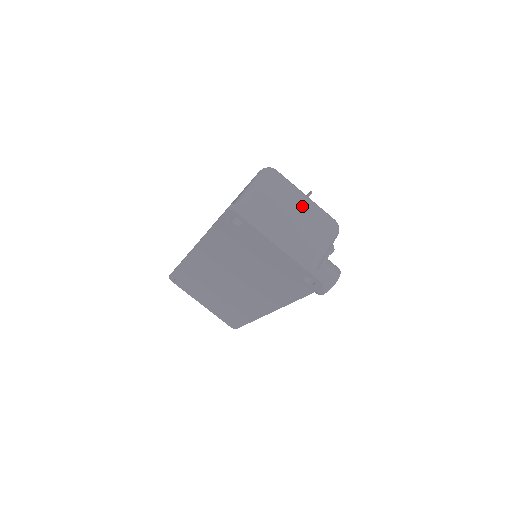
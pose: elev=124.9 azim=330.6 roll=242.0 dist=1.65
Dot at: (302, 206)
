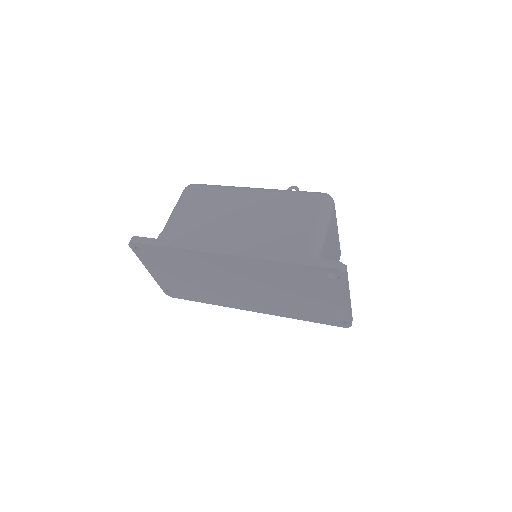
Dot at: (336, 239)
